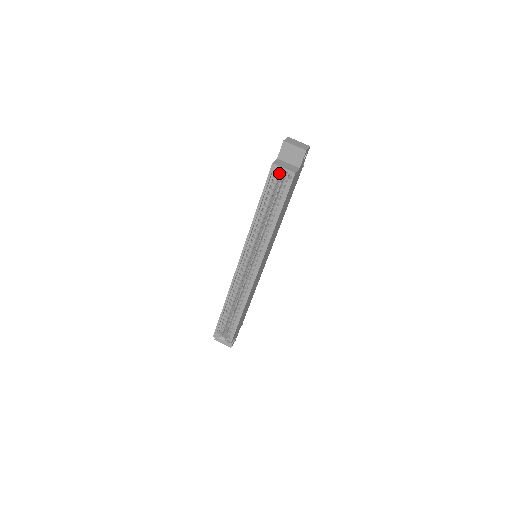
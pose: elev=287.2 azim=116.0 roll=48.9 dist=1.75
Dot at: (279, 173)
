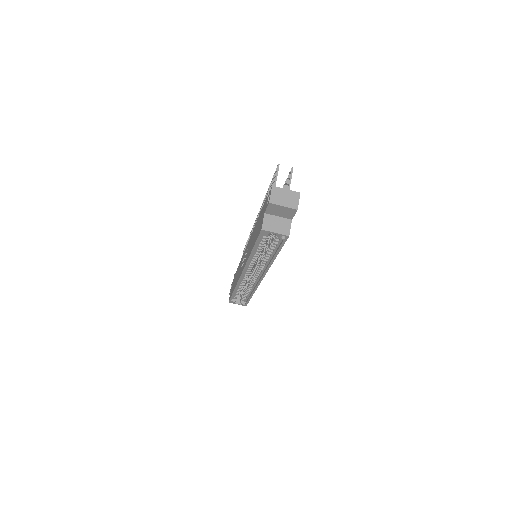
Dot at: (270, 233)
